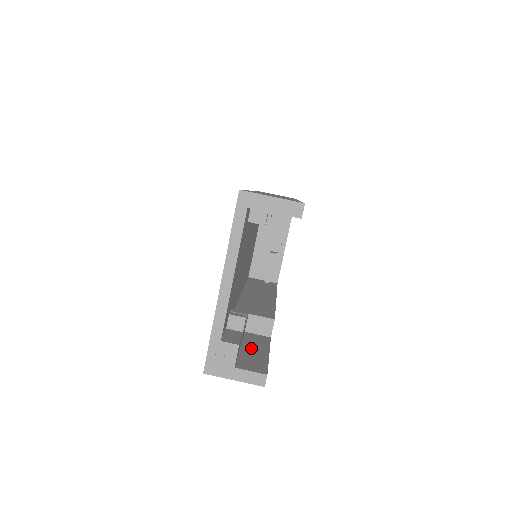
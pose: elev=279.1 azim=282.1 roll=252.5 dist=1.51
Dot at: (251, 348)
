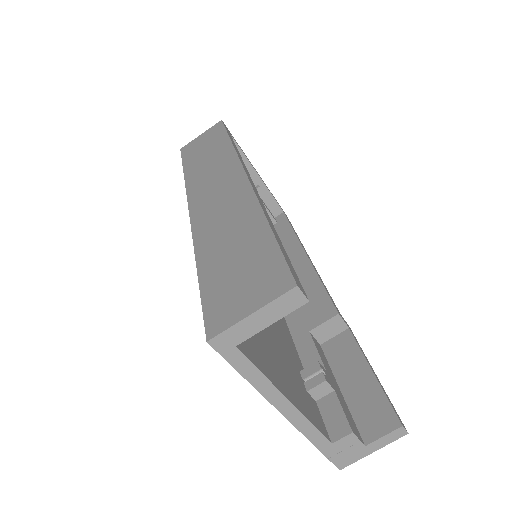
Dot at: (349, 378)
